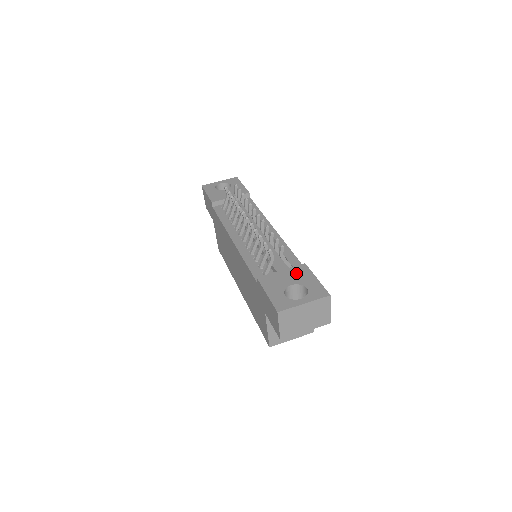
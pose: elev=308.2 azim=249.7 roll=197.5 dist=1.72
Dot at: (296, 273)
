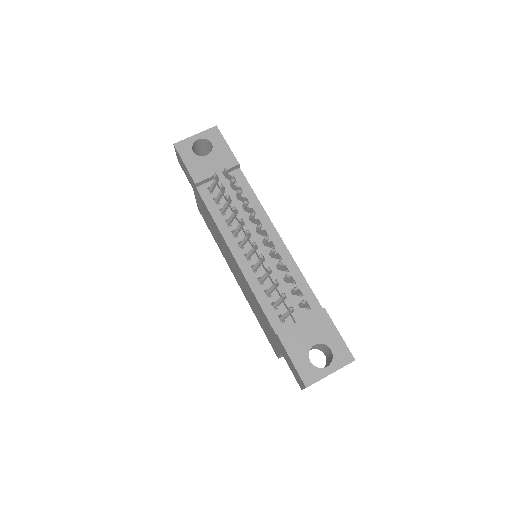
Dot at: (317, 325)
